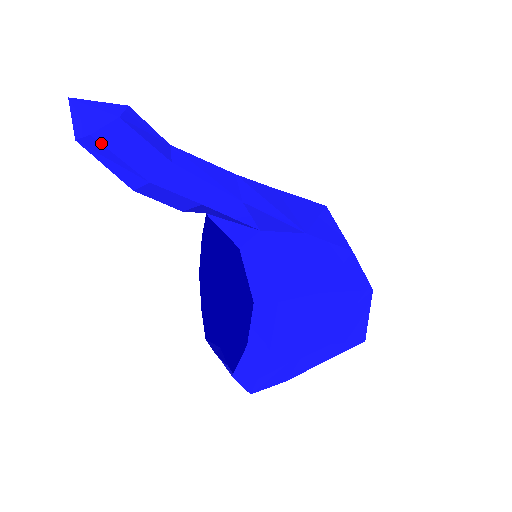
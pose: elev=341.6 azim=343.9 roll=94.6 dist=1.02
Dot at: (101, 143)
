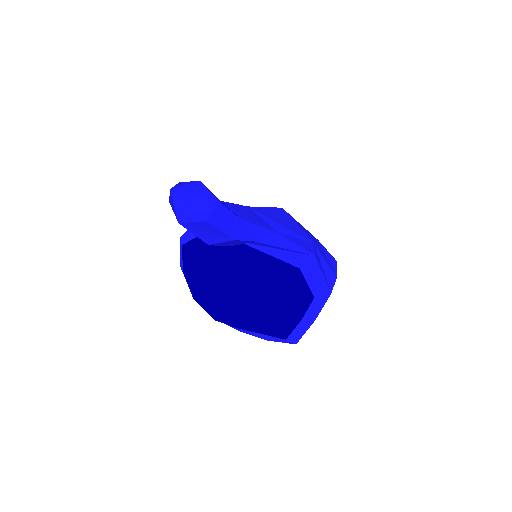
Dot at: (212, 224)
